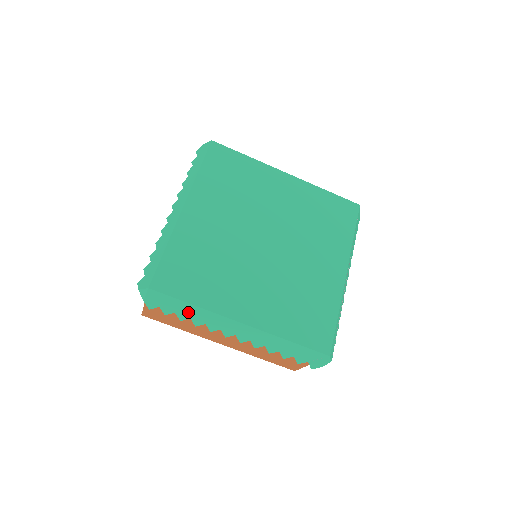
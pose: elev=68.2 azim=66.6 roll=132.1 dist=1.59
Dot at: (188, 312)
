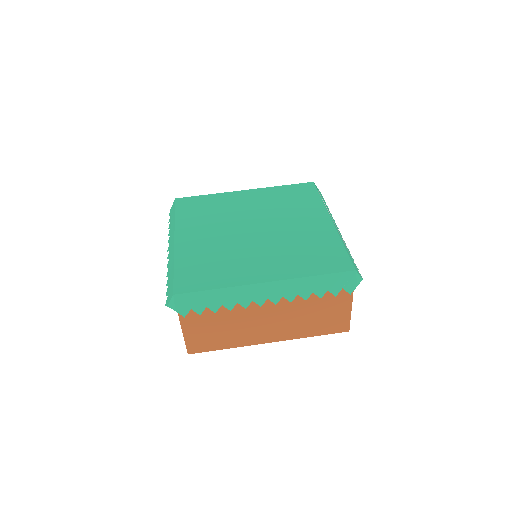
Dot at: (217, 299)
